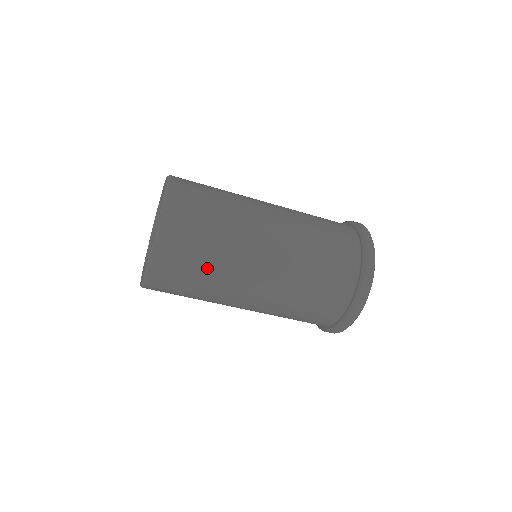
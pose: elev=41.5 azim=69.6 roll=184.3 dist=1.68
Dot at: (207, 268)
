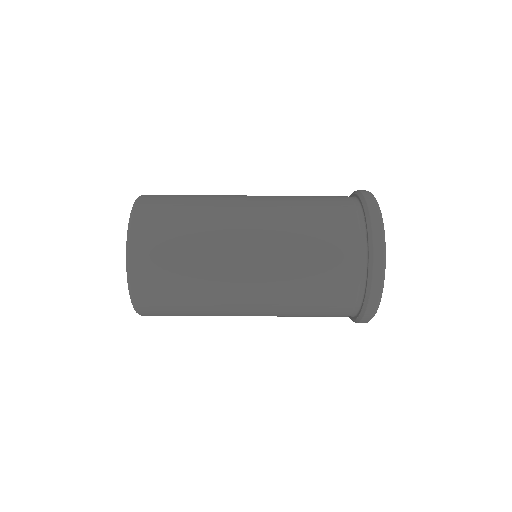
Dot at: (189, 261)
